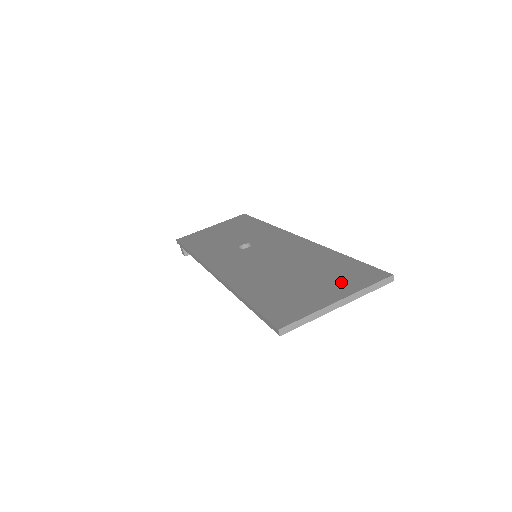
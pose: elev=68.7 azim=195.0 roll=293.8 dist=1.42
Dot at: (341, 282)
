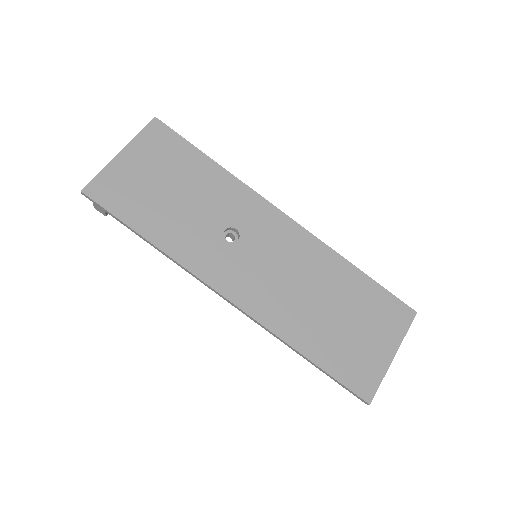
Dot at: (384, 326)
